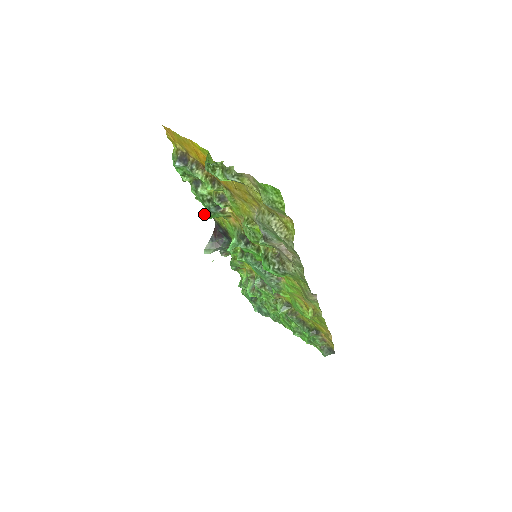
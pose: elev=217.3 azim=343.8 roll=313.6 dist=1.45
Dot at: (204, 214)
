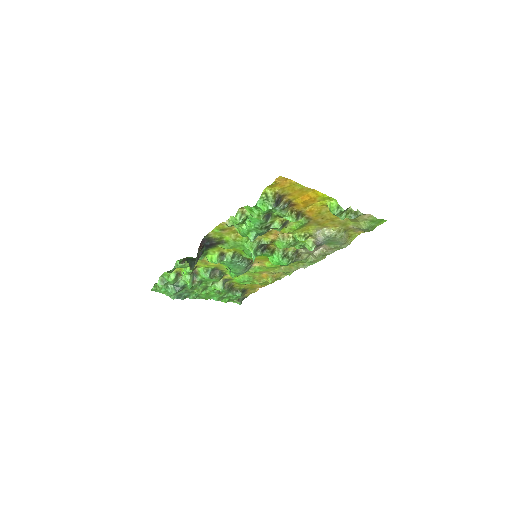
Dot at: (251, 239)
